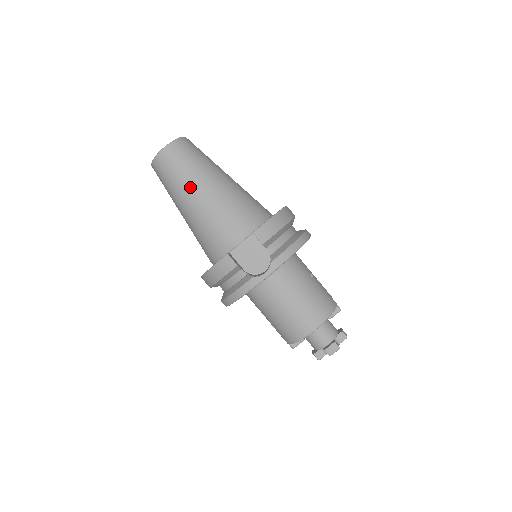
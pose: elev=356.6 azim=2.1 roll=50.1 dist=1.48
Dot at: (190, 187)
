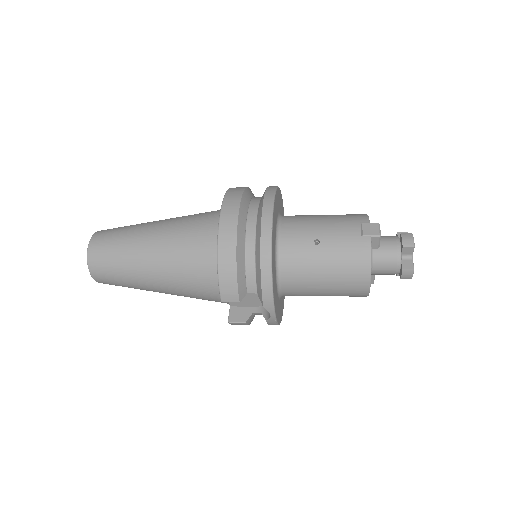
Dot at: (144, 288)
